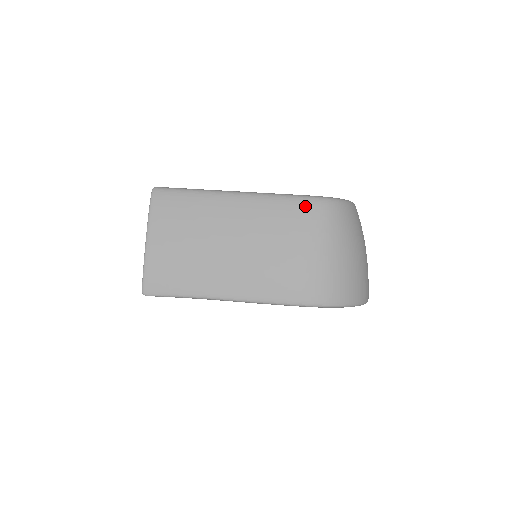
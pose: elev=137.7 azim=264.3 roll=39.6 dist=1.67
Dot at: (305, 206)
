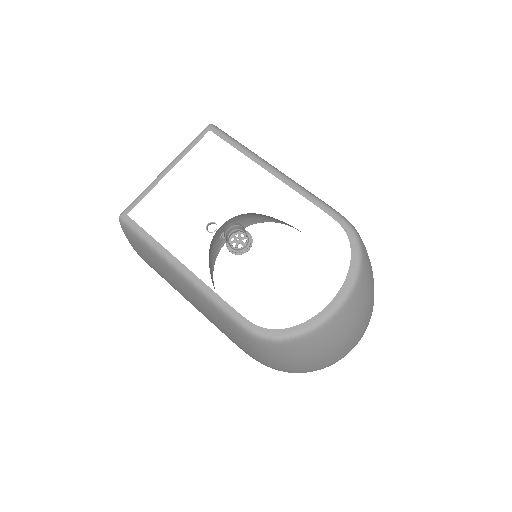
Dot at: (236, 329)
